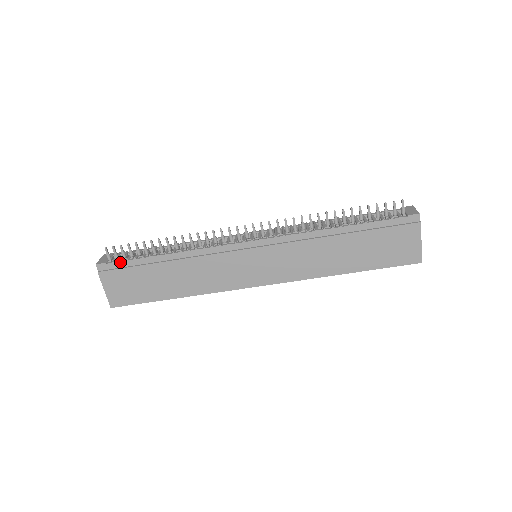
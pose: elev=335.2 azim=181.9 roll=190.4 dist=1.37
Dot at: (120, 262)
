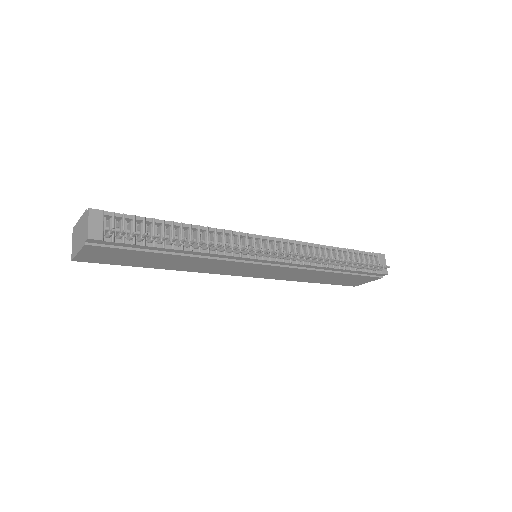
Dot at: (122, 243)
